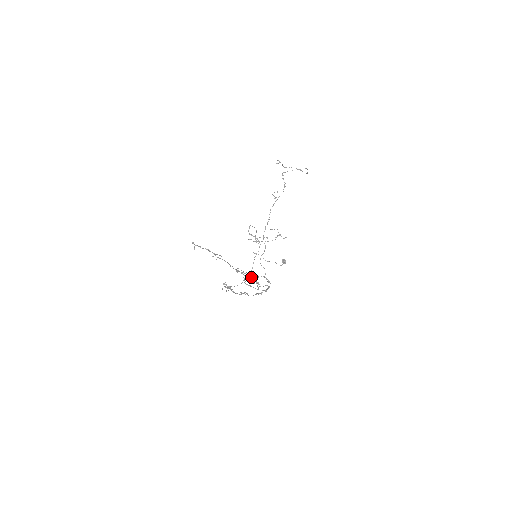
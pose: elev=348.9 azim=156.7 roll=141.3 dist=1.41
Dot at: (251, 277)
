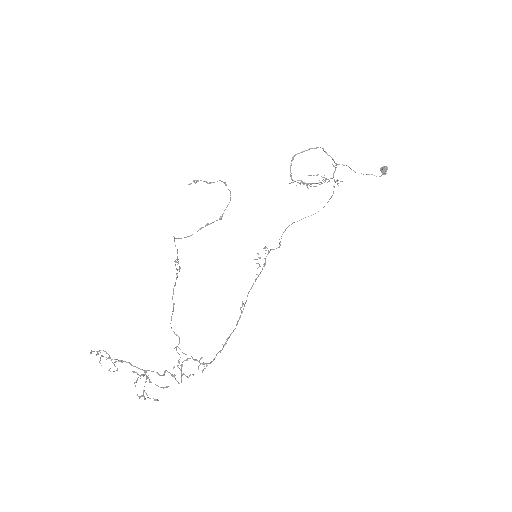
Dot at: occluded
